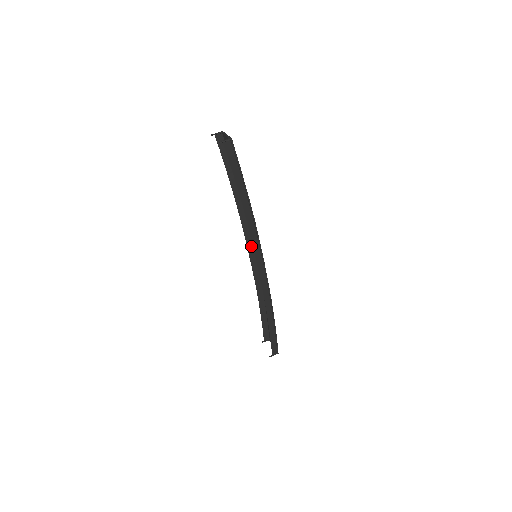
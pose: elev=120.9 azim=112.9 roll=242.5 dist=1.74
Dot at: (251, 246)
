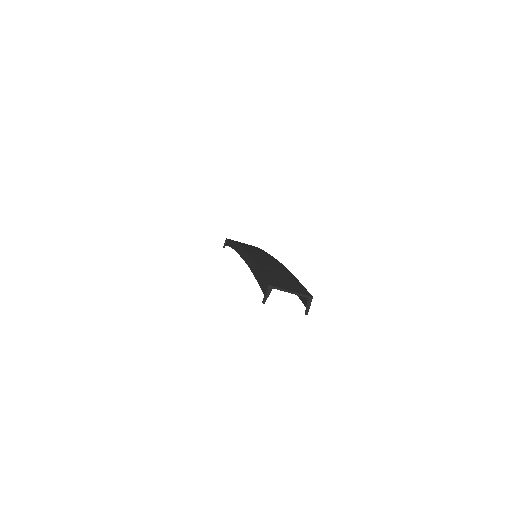
Dot at: (243, 253)
